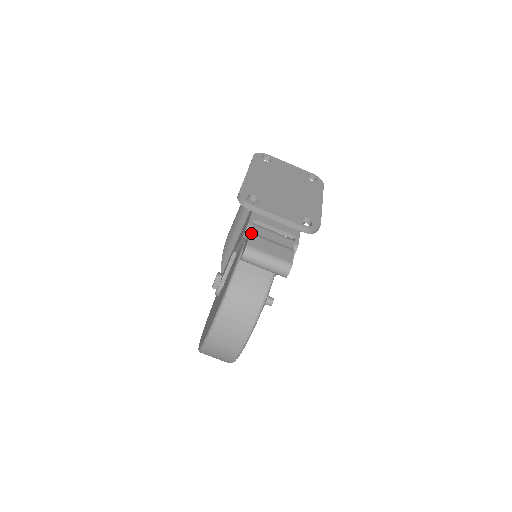
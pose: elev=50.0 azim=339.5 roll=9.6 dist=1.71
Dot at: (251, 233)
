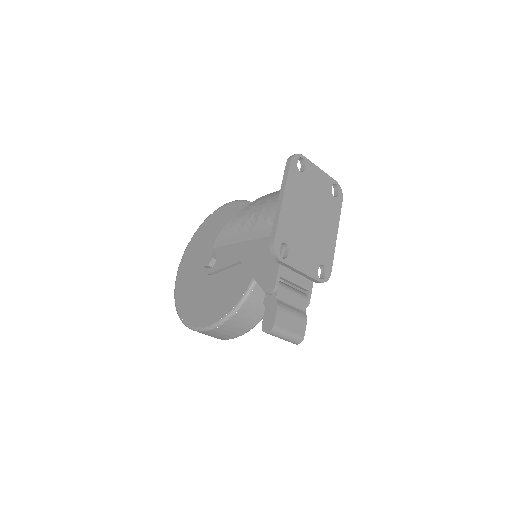
Dot at: (278, 306)
